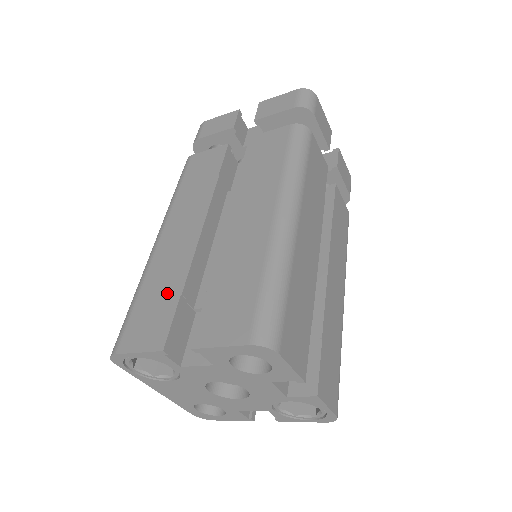
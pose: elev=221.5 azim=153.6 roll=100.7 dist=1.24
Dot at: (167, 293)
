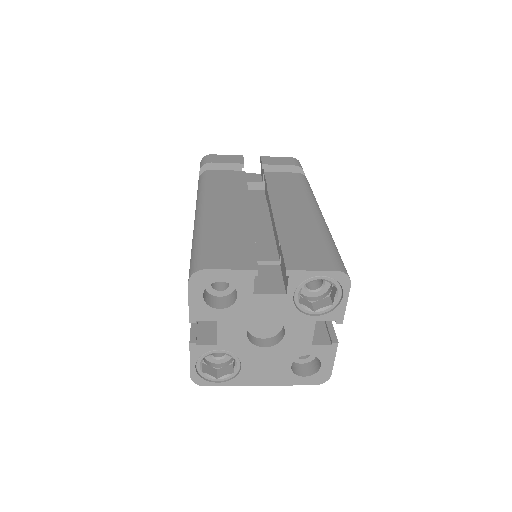
Dot at: occluded
